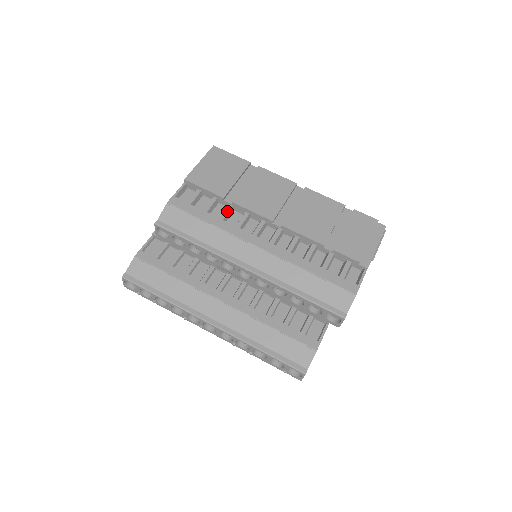
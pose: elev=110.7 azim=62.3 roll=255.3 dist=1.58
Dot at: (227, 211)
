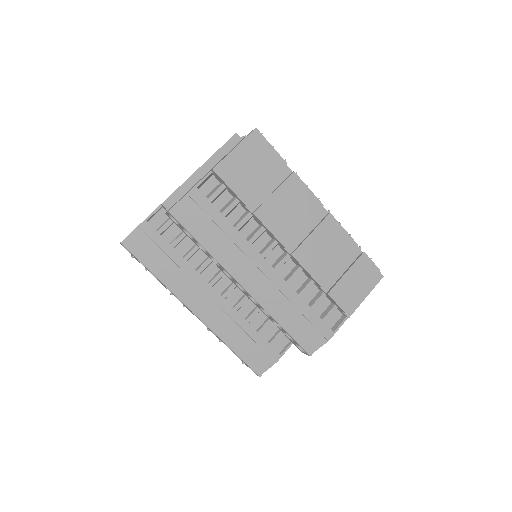
Dot at: (245, 221)
